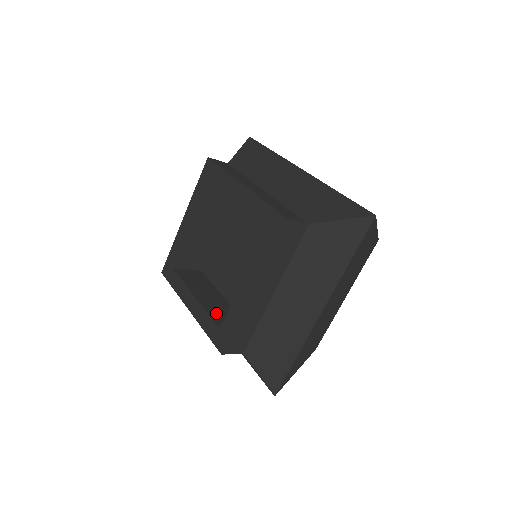
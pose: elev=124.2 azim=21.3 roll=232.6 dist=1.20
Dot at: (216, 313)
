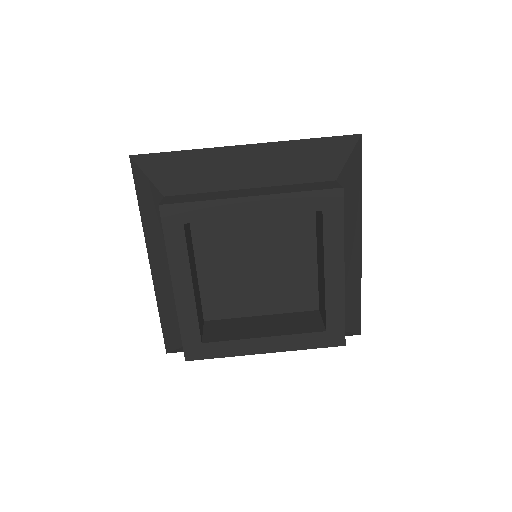
Dot at: (199, 311)
